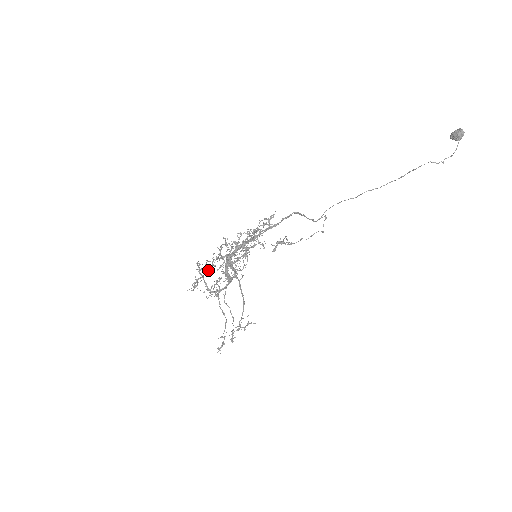
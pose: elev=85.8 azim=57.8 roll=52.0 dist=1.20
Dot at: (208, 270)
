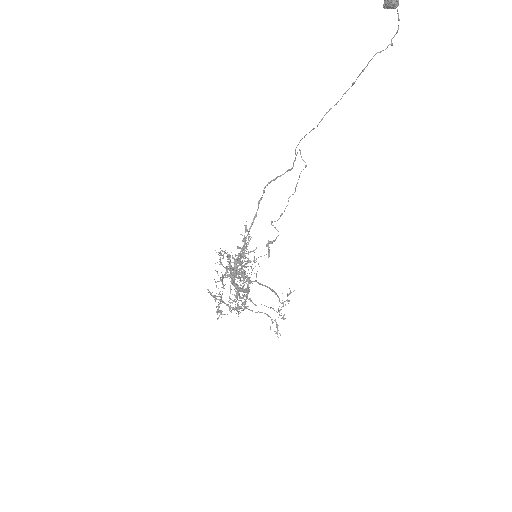
Dot at: occluded
